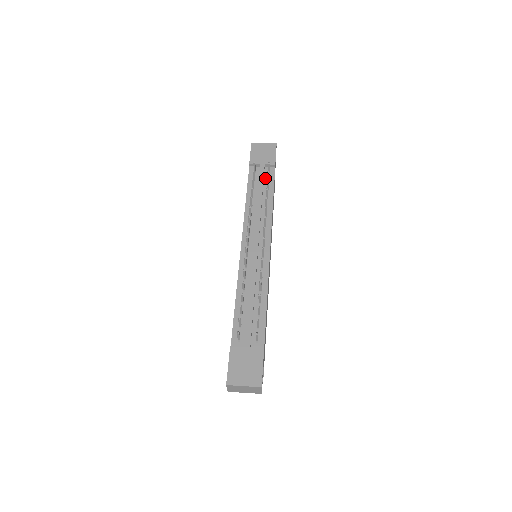
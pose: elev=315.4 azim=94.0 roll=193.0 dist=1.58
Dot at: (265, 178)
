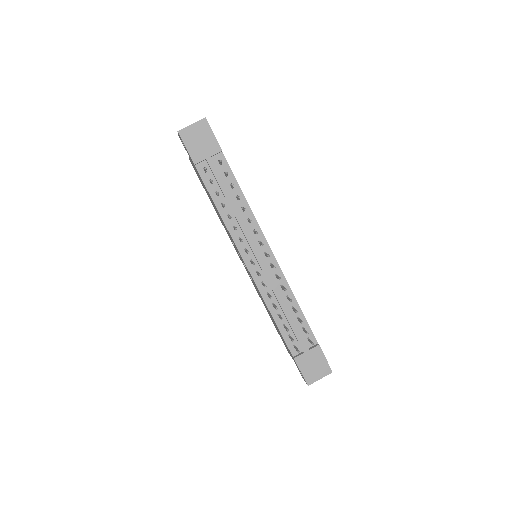
Dot at: (220, 173)
